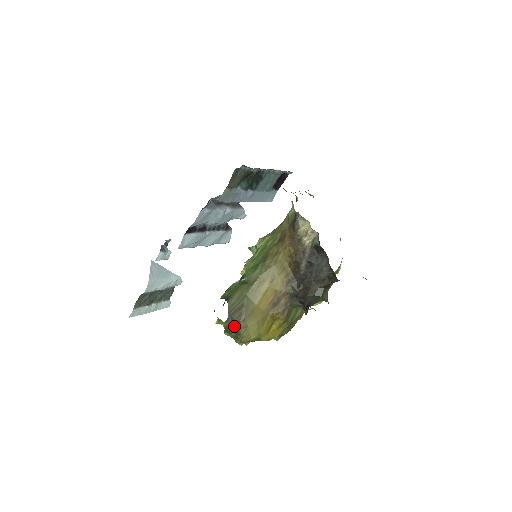
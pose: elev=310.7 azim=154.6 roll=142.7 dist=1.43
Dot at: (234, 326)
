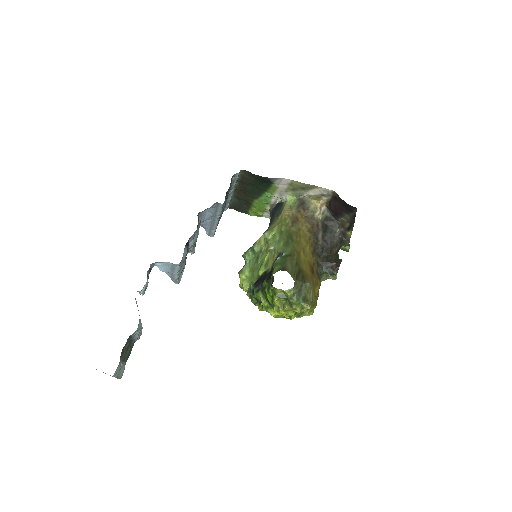
Dot at: (301, 289)
